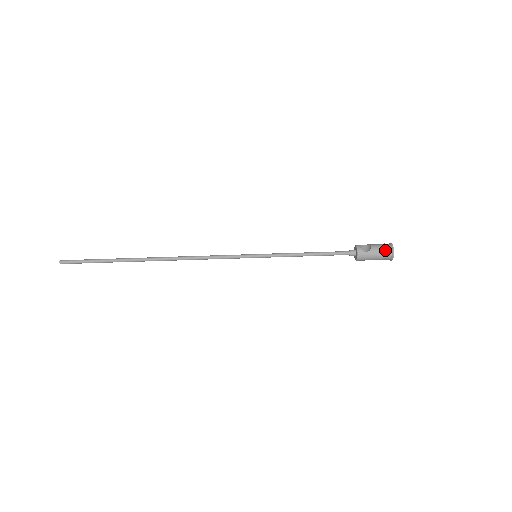
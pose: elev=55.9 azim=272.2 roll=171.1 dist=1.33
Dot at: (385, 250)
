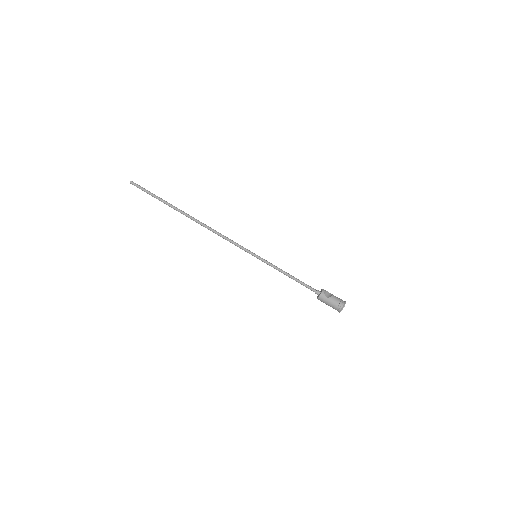
Dot at: (339, 303)
